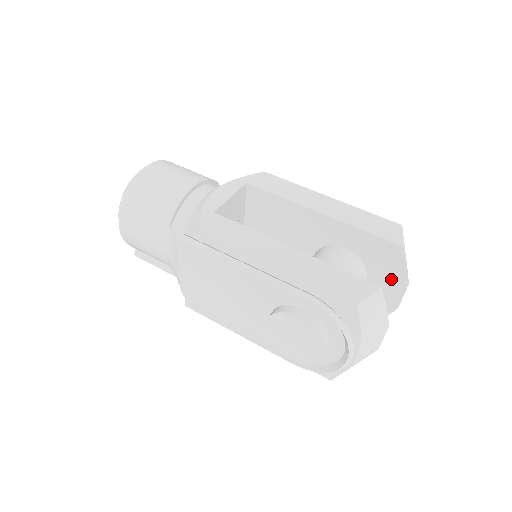
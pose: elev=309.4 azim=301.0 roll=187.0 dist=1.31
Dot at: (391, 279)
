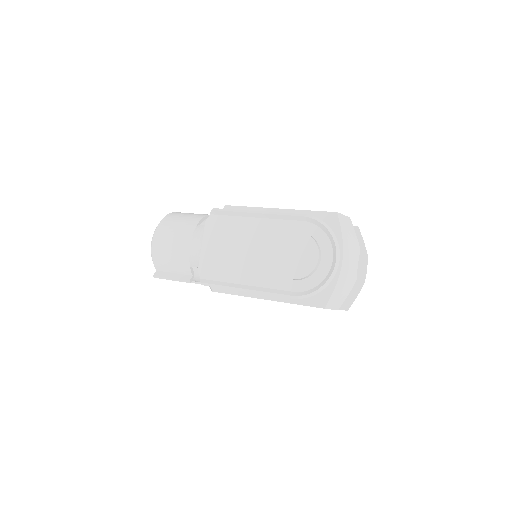
Dot at: occluded
